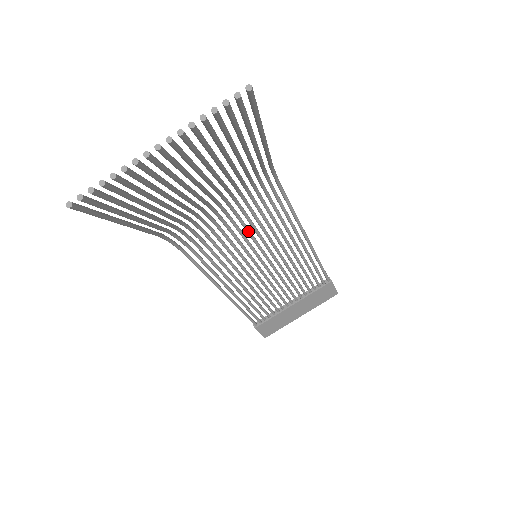
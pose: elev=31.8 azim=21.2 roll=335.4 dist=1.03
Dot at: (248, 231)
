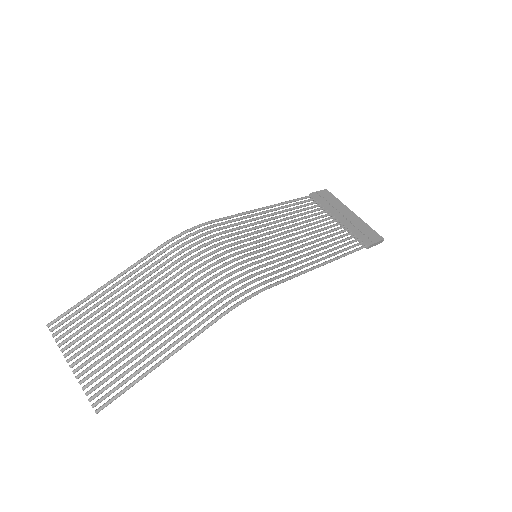
Dot at: occluded
